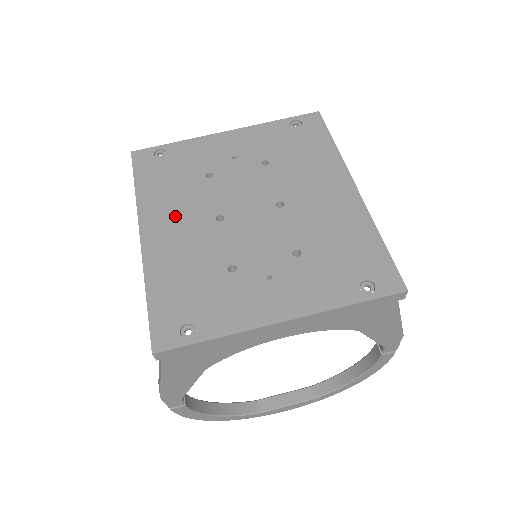
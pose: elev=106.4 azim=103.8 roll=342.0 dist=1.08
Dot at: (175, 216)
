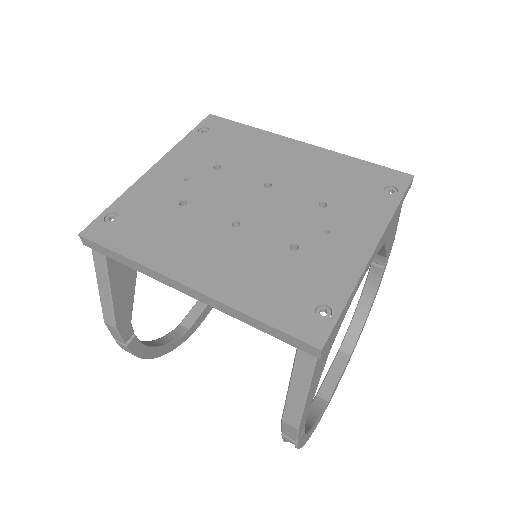
Dot at: (196, 249)
